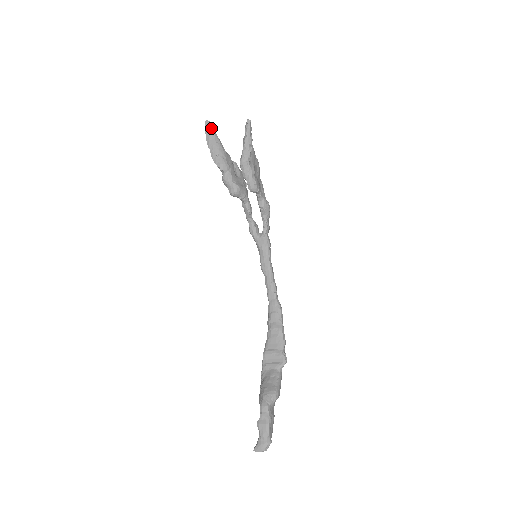
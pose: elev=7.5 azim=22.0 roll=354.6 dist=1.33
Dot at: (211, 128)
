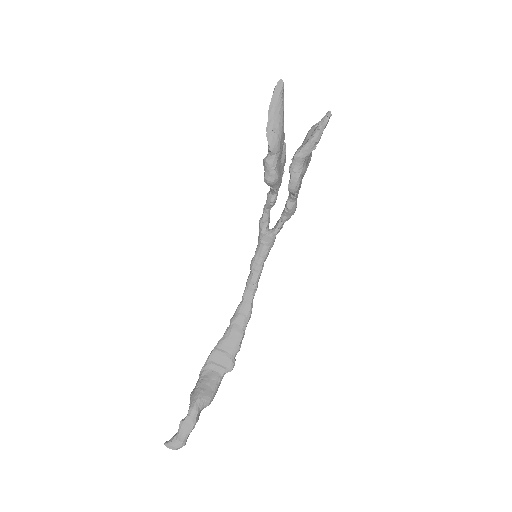
Dot at: (282, 92)
